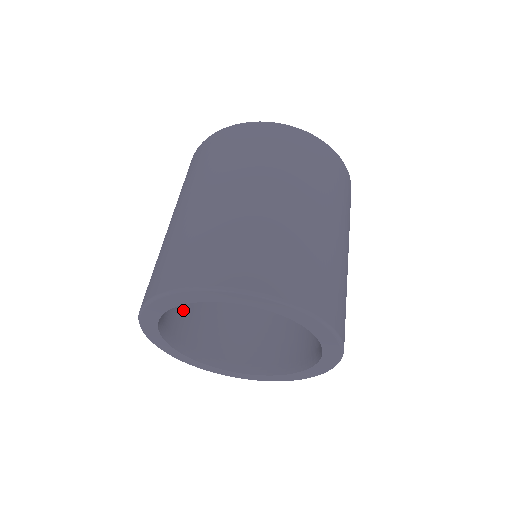
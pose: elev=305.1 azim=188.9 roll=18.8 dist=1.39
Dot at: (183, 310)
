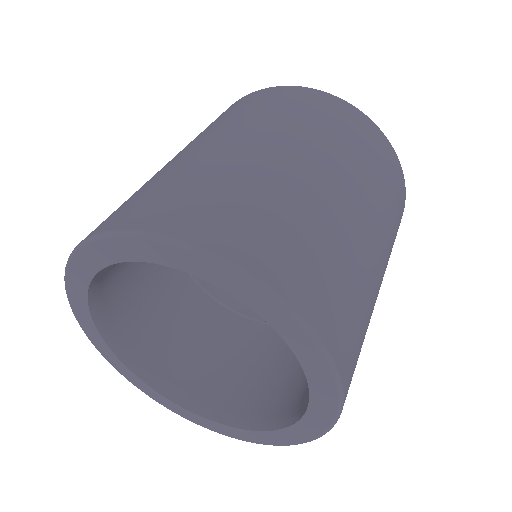
Dot at: (176, 341)
